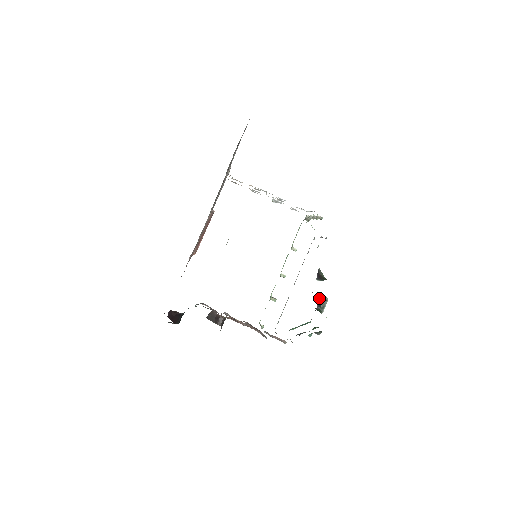
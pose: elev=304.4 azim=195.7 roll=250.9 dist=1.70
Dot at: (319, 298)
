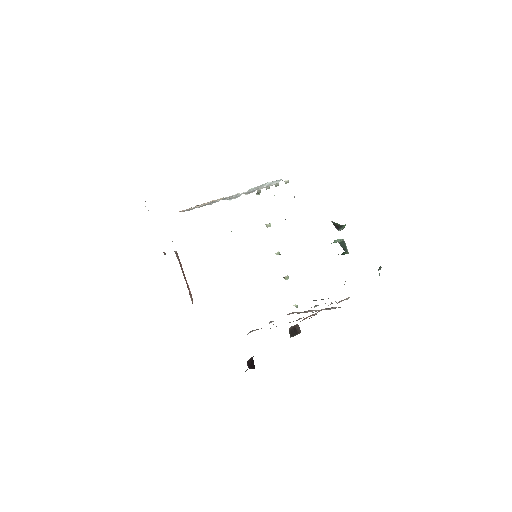
Dot at: occluded
